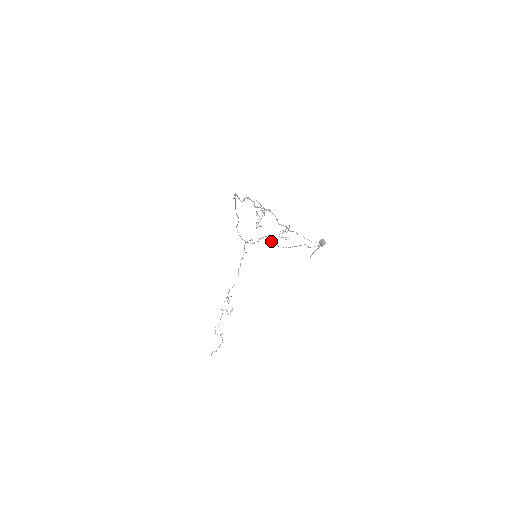
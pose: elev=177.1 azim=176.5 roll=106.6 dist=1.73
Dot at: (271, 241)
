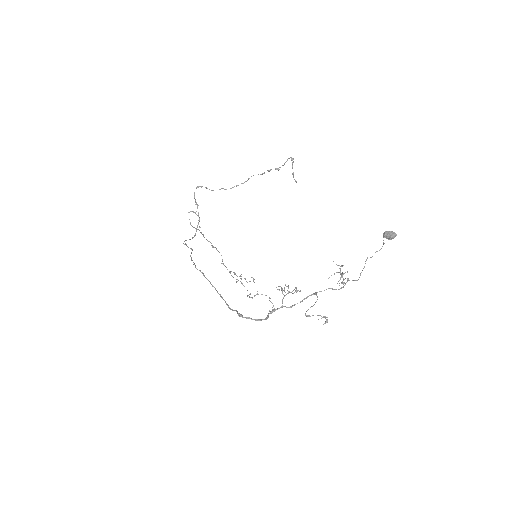
Dot at: occluded
